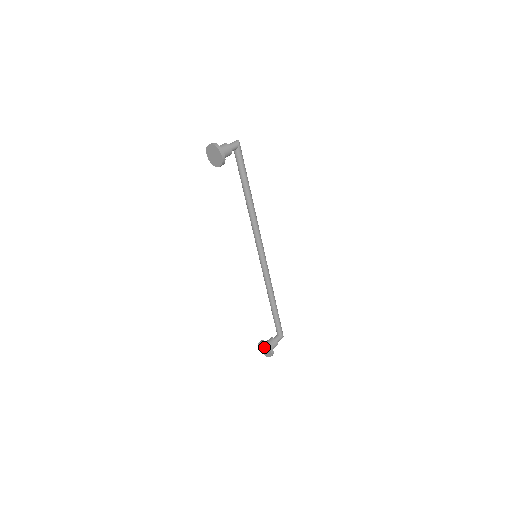
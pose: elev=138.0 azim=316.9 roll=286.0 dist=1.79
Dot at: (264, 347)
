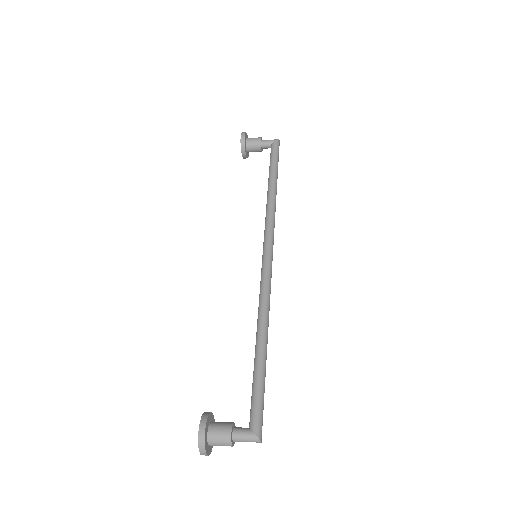
Dot at: occluded
